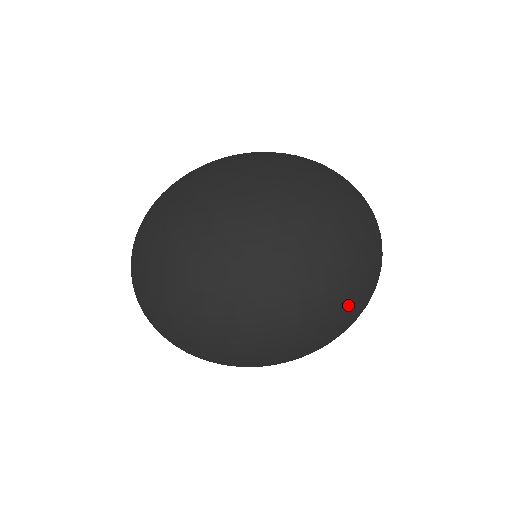
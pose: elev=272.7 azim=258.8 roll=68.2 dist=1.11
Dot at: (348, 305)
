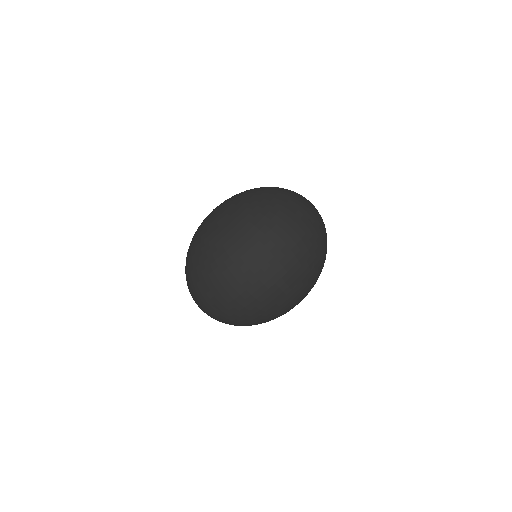
Dot at: (316, 233)
